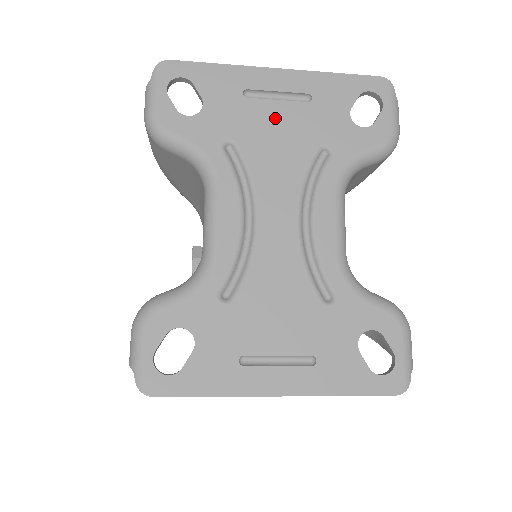
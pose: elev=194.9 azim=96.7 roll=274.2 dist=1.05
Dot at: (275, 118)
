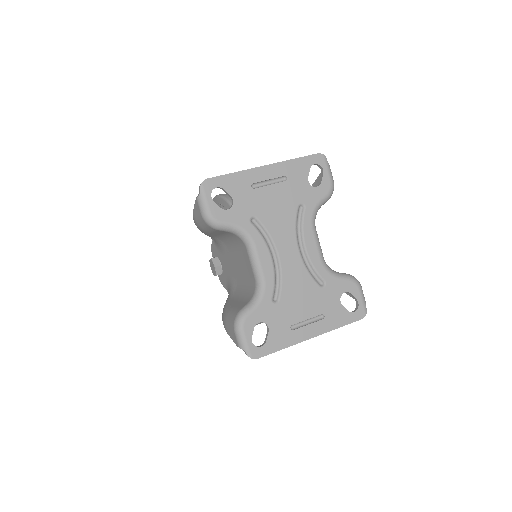
Dot at: (272, 196)
